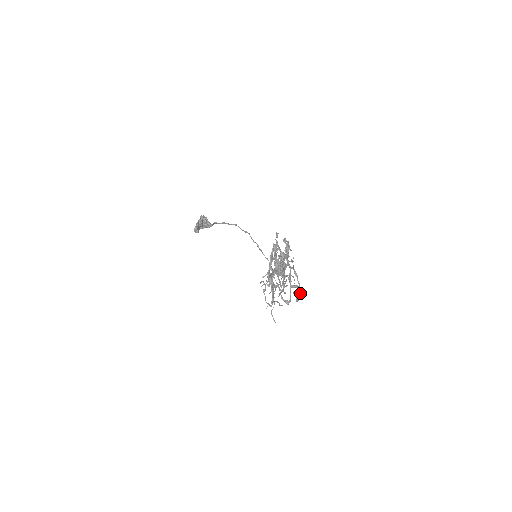
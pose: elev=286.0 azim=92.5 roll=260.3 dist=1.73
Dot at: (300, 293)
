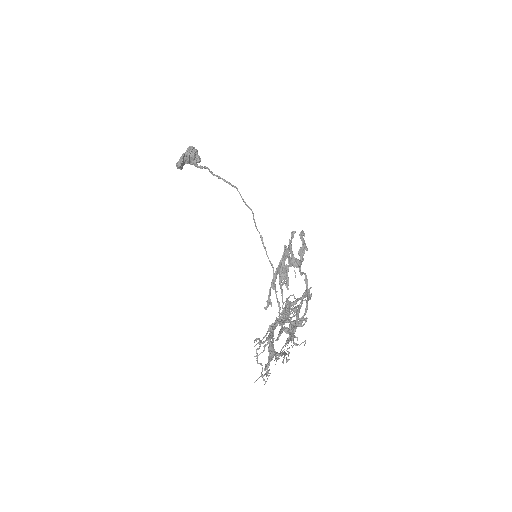
Dot at: (306, 310)
